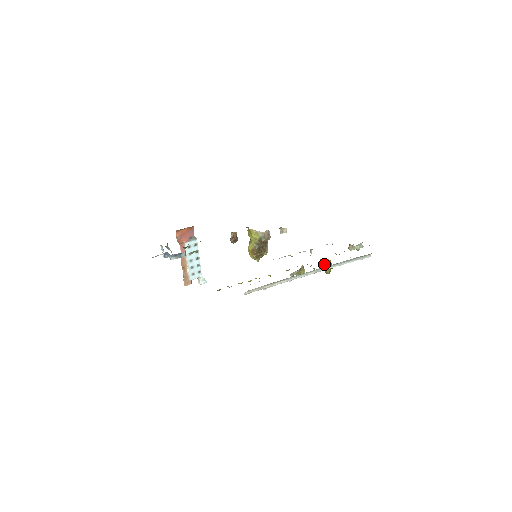
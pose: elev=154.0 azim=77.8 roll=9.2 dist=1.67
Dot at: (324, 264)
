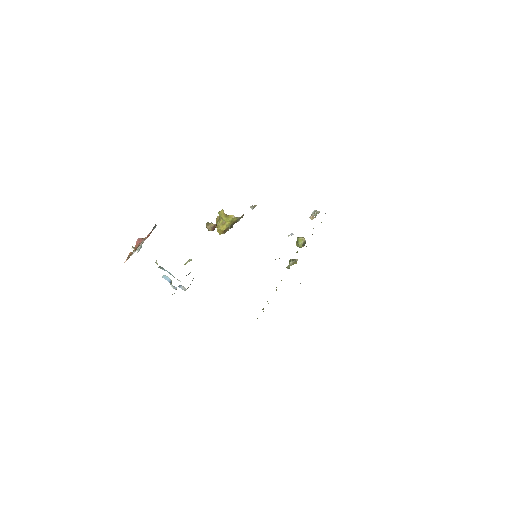
Dot at: (302, 244)
